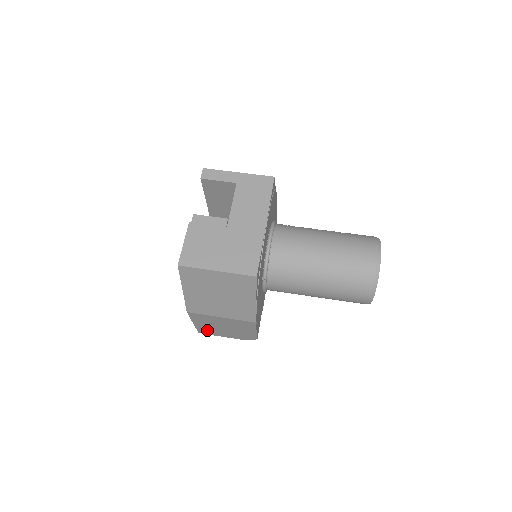
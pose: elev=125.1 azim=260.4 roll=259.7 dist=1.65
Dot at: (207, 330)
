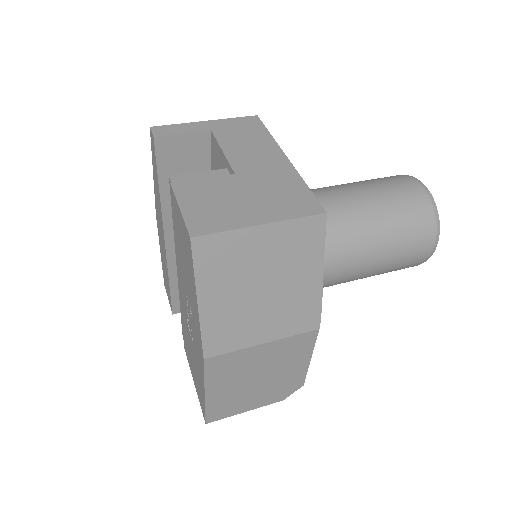
Dot at: (224, 405)
